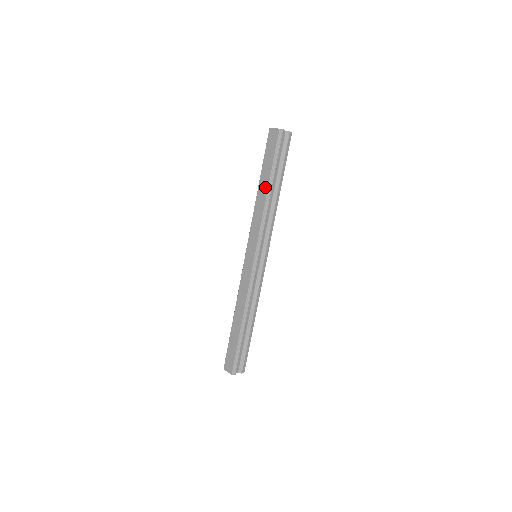
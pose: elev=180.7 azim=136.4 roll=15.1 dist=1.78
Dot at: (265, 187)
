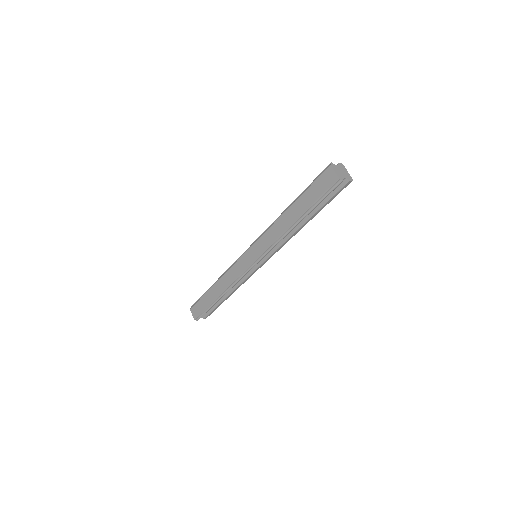
Dot at: (293, 217)
